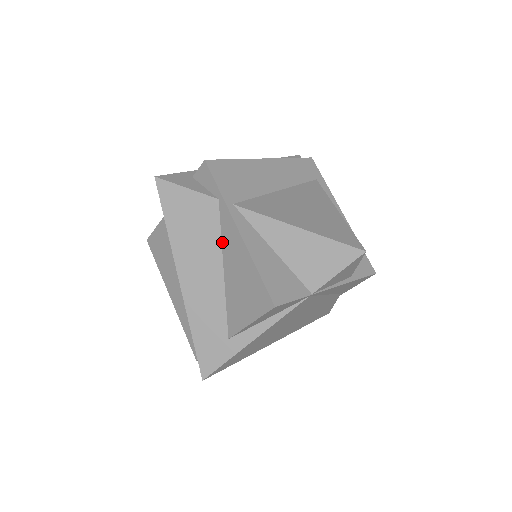
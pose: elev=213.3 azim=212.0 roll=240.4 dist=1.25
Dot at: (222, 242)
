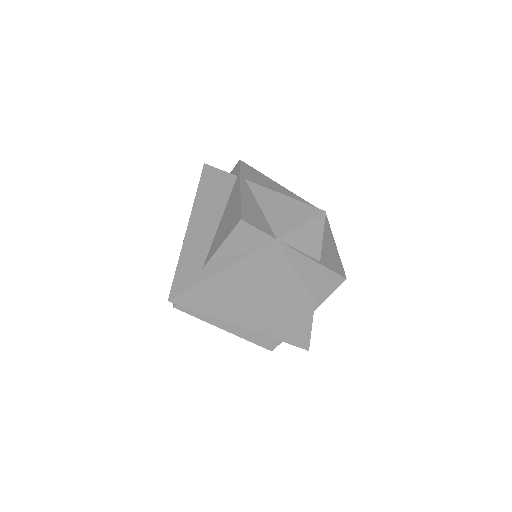
Dot at: (228, 201)
